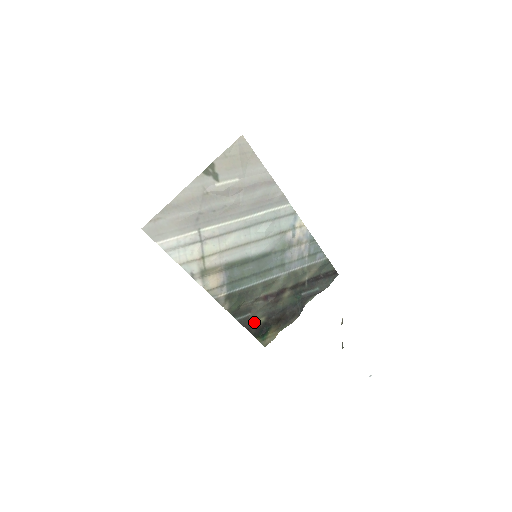
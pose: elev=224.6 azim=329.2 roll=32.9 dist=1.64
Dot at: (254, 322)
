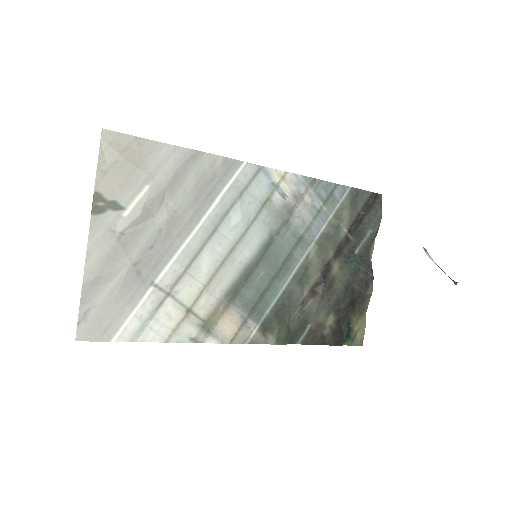
Dot at: (323, 330)
